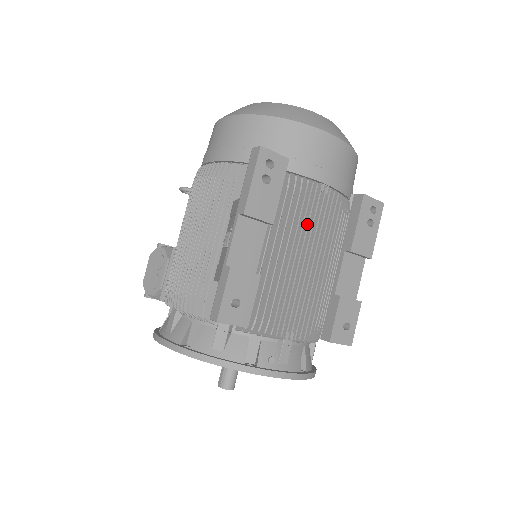
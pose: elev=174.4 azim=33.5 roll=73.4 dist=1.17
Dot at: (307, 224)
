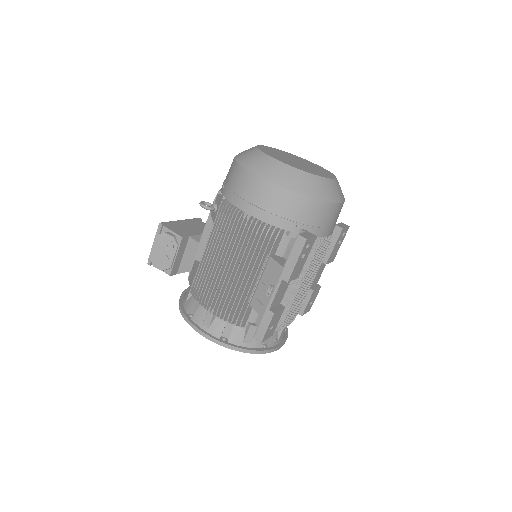
Dot at: (312, 265)
